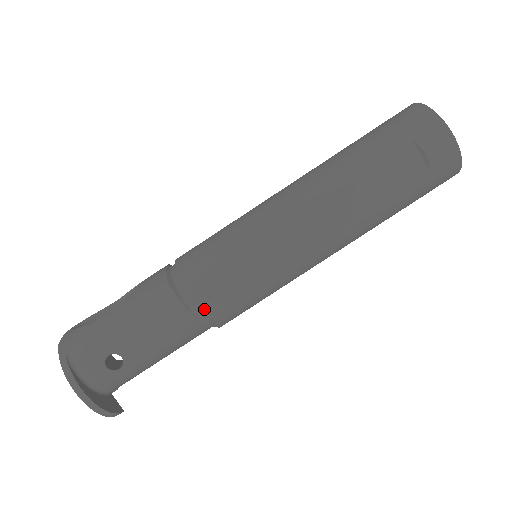
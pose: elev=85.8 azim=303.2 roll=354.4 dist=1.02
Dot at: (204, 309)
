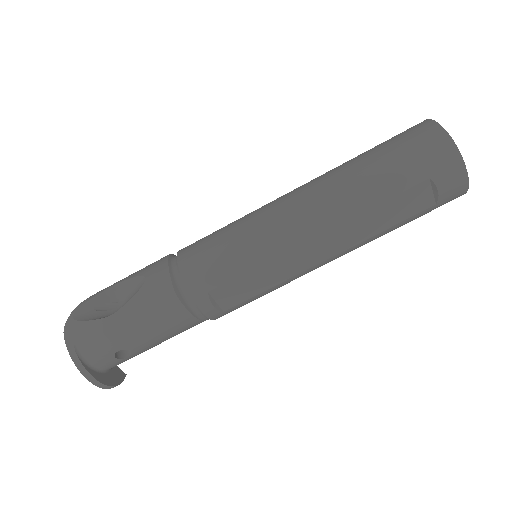
Dot at: (209, 315)
